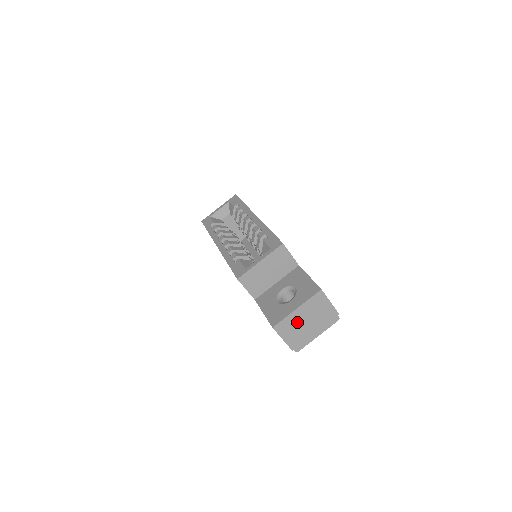
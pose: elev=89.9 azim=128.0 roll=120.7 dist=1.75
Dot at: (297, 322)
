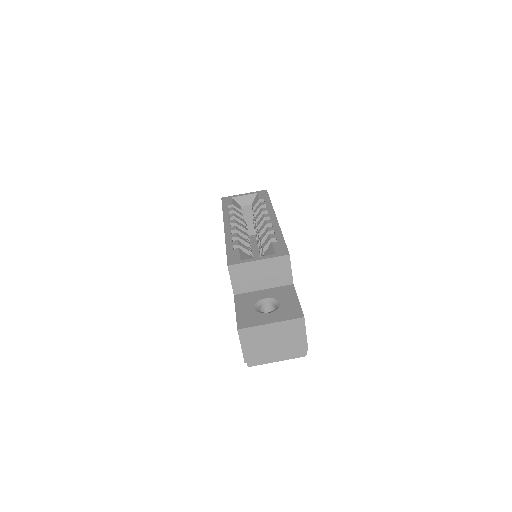
Dot at: (264, 337)
